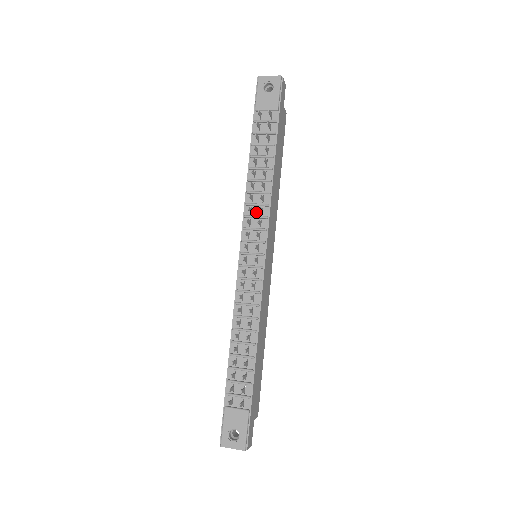
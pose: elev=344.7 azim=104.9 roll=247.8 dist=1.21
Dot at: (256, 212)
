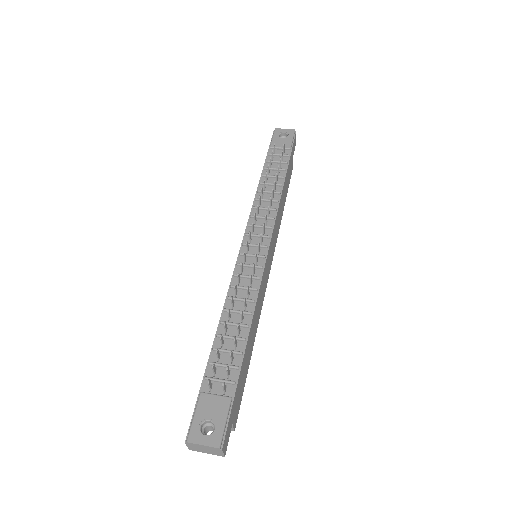
Dot at: (263, 214)
